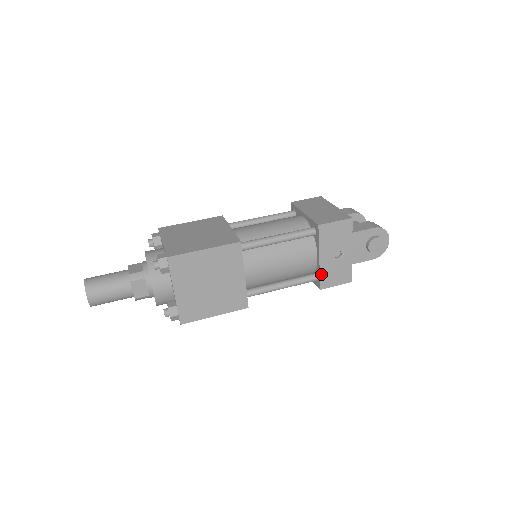
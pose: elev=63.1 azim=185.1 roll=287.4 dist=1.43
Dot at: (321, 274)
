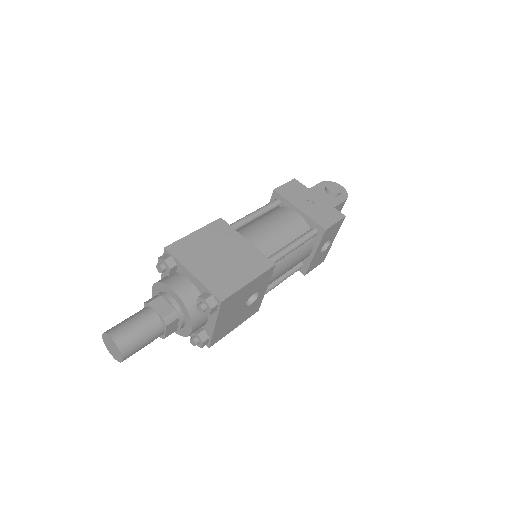
Dot at: (313, 219)
